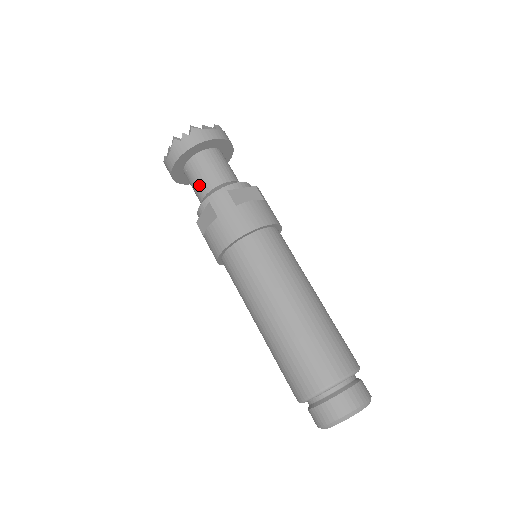
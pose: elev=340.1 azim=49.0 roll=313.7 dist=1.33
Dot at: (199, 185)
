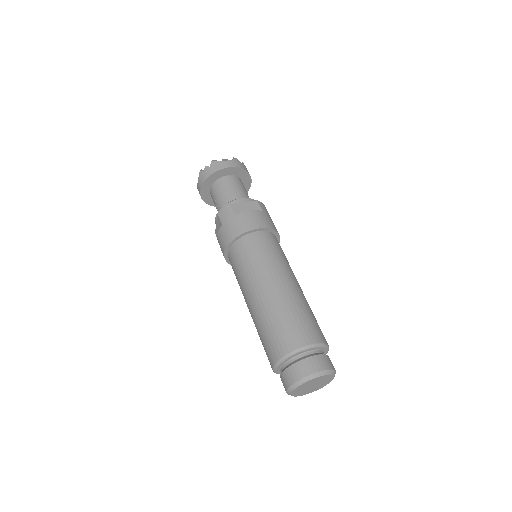
Dot at: (217, 204)
